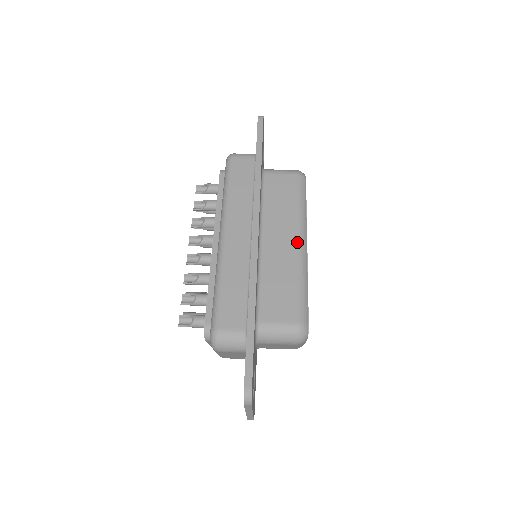
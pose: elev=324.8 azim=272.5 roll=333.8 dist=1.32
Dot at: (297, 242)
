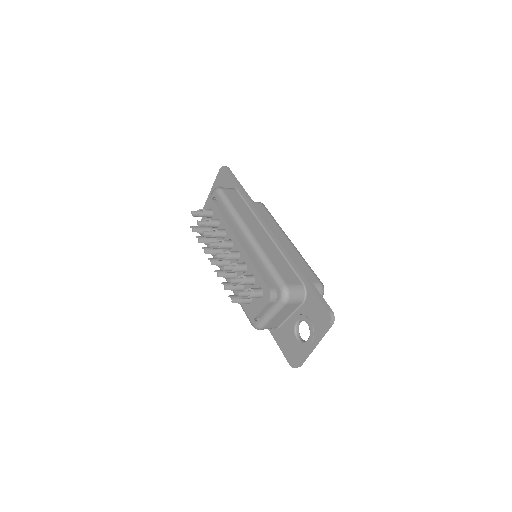
Dot at: (288, 240)
